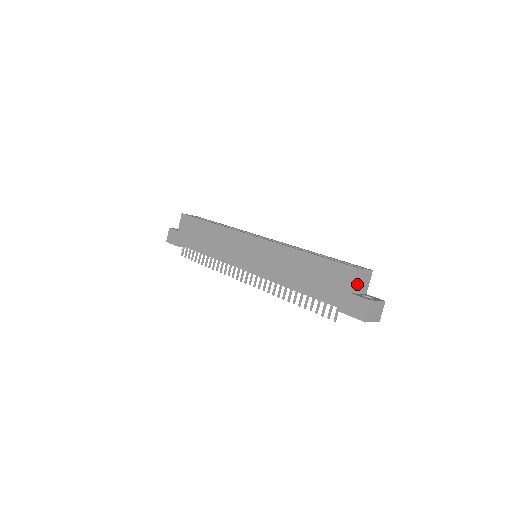
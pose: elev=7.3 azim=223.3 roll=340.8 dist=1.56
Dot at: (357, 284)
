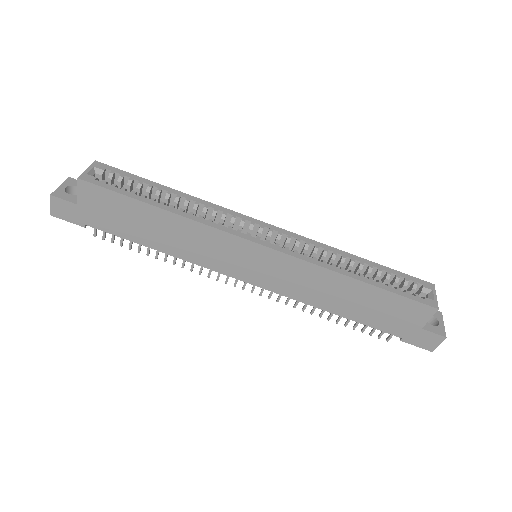
Dot at: occluded
